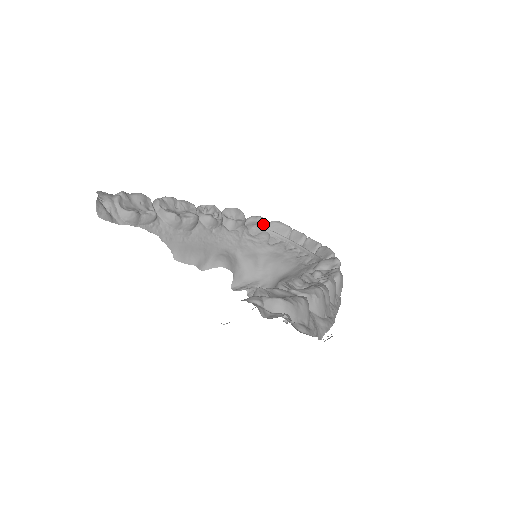
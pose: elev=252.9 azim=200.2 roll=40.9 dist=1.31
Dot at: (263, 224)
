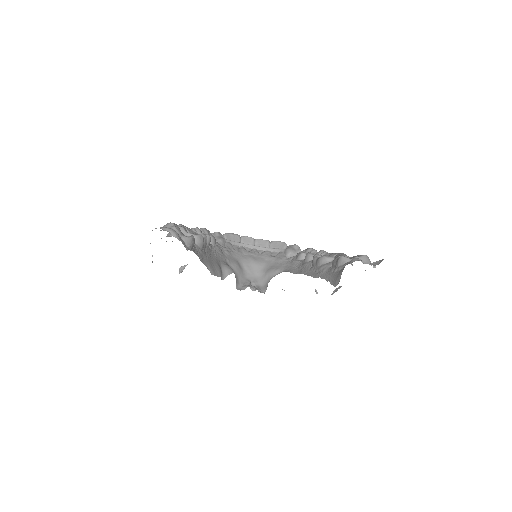
Dot at: (222, 237)
